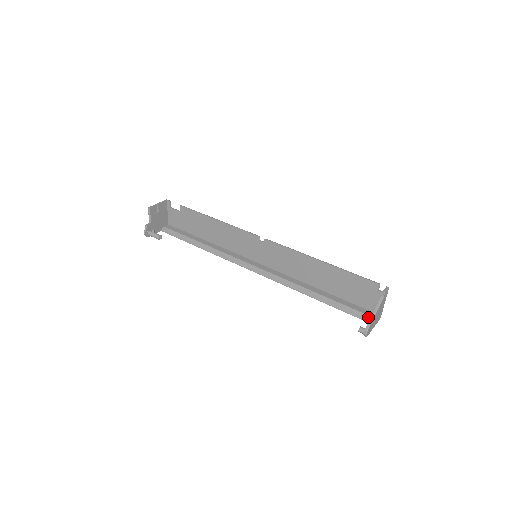
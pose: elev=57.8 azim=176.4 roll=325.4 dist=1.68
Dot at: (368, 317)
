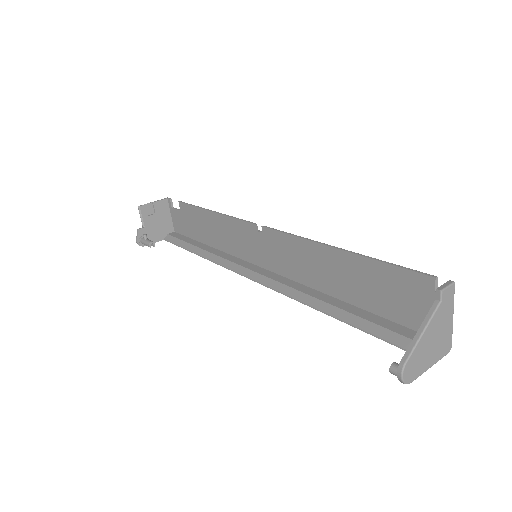
Dot at: occluded
